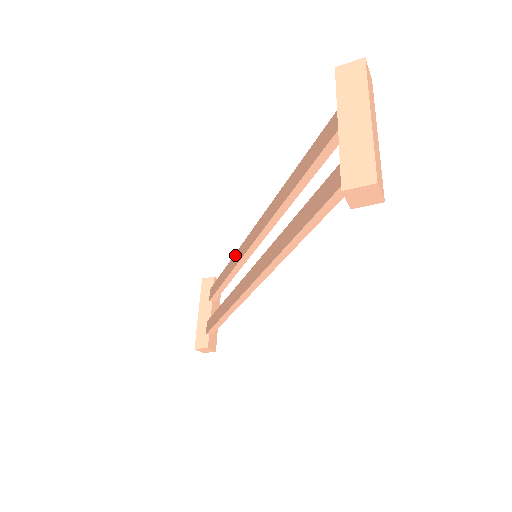
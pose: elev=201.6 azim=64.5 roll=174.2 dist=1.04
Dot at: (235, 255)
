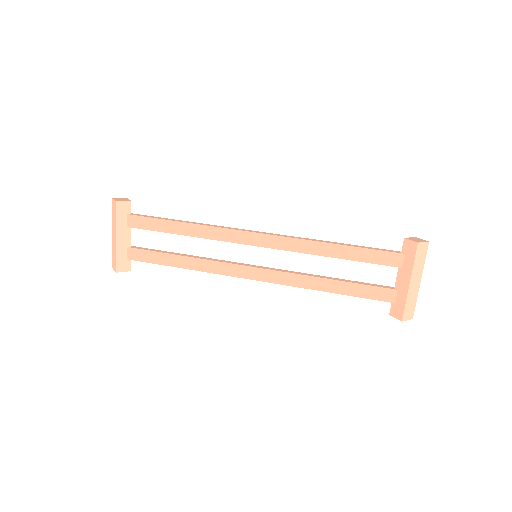
Dot at: (210, 228)
